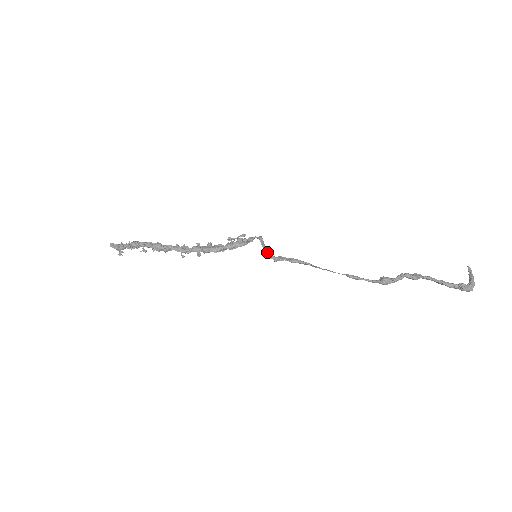
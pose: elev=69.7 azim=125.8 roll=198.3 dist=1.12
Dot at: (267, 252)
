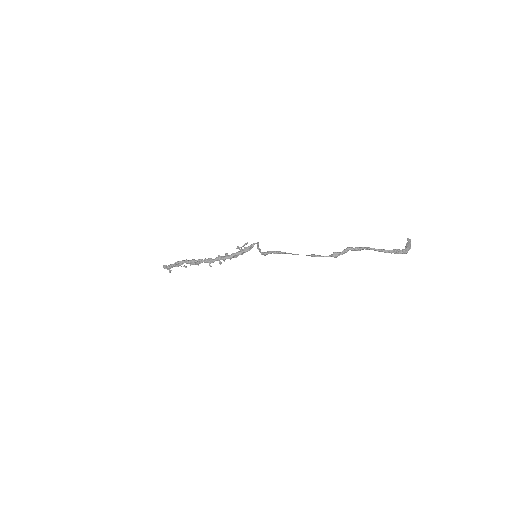
Dot at: (260, 251)
